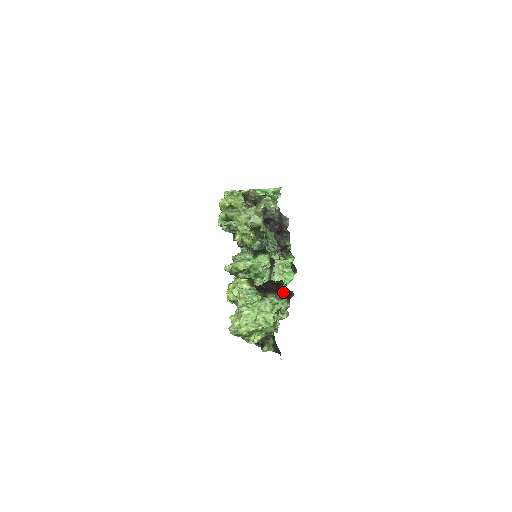
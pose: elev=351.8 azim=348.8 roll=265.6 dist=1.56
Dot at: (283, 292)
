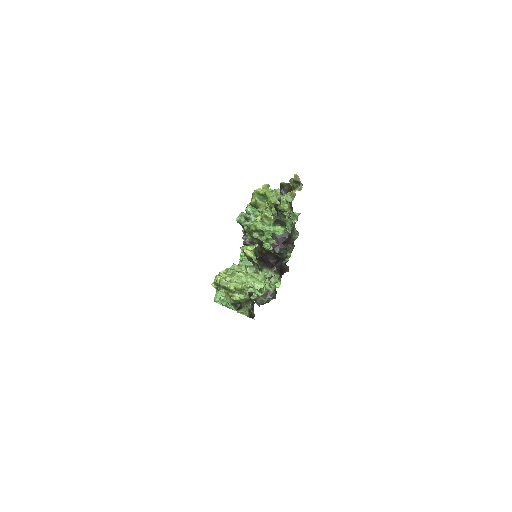
Dot at: (280, 266)
